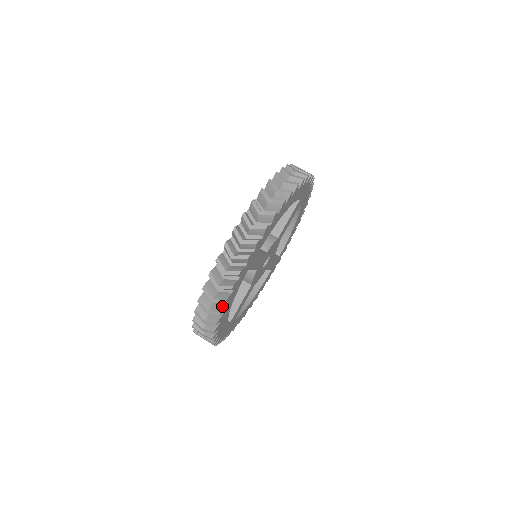
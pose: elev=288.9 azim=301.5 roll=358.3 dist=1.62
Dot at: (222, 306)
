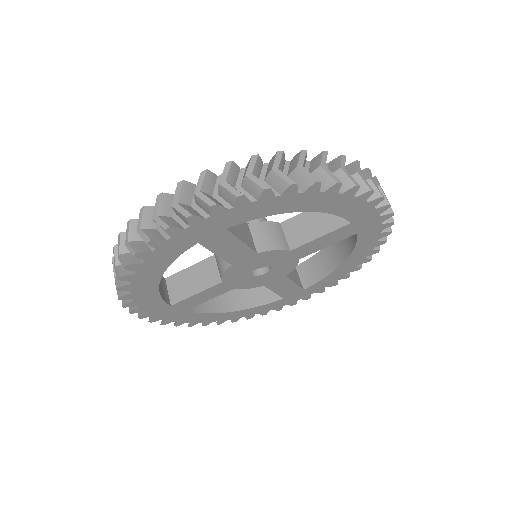
Dot at: (136, 261)
